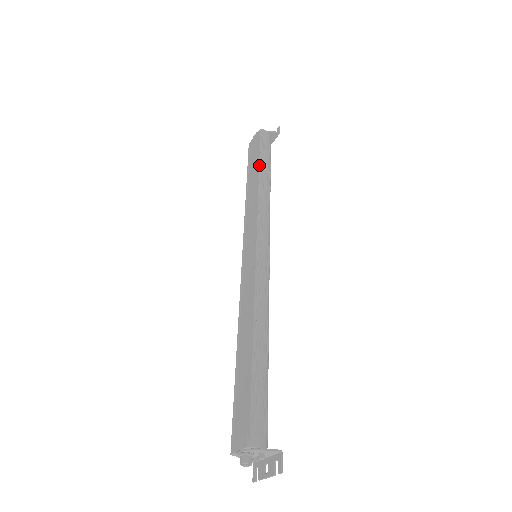
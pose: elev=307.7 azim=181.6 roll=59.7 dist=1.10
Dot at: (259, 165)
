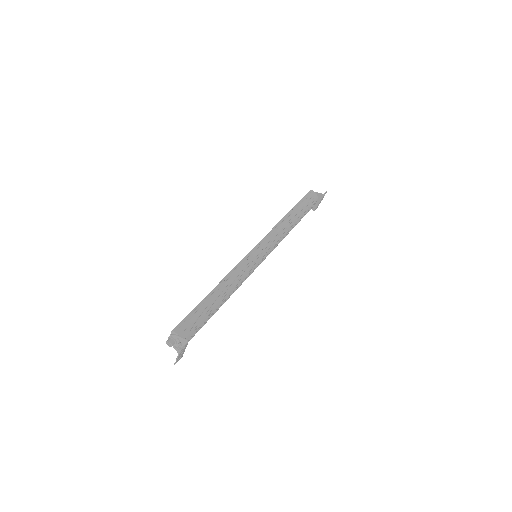
Dot at: (292, 208)
